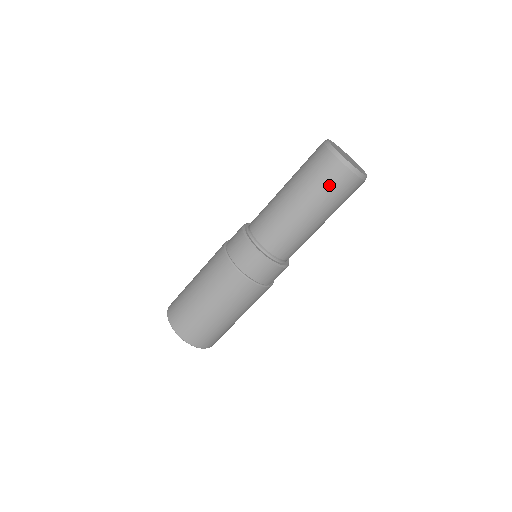
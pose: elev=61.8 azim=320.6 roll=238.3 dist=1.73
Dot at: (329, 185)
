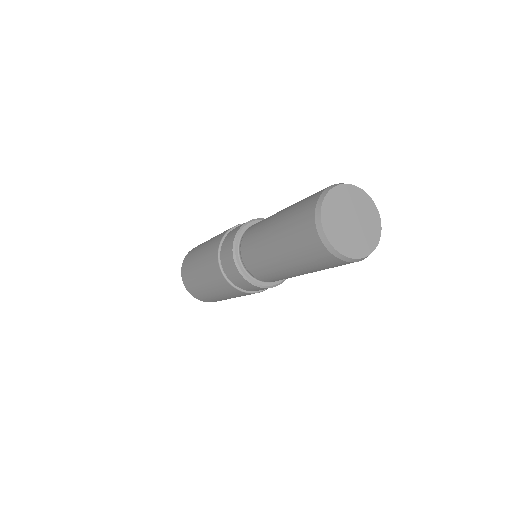
Dot at: (327, 267)
